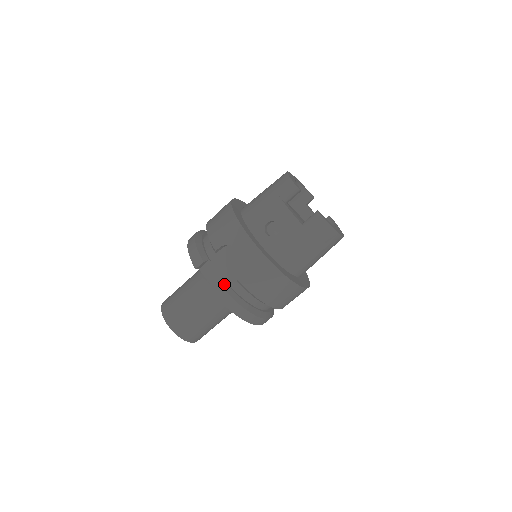
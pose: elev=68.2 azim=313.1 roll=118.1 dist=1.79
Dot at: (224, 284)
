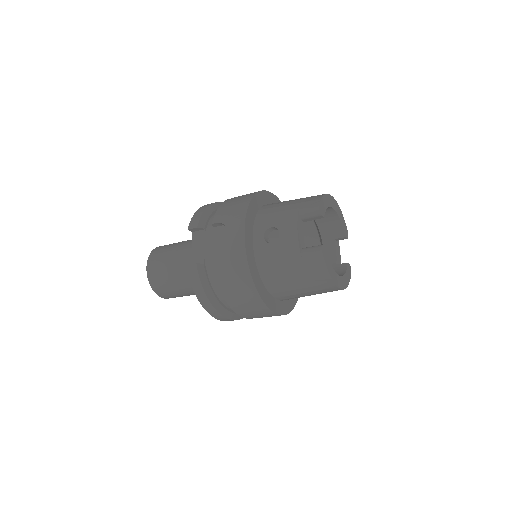
Dot at: (202, 258)
